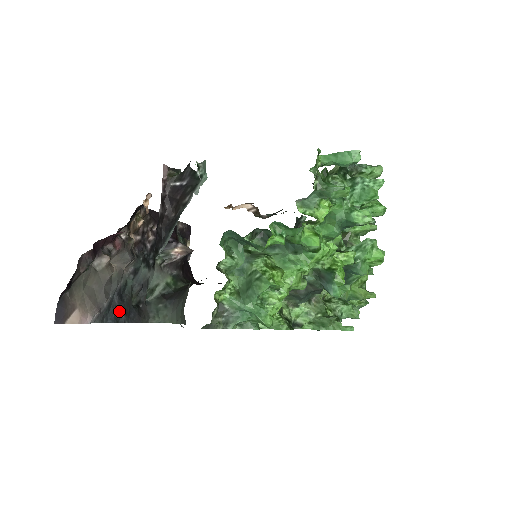
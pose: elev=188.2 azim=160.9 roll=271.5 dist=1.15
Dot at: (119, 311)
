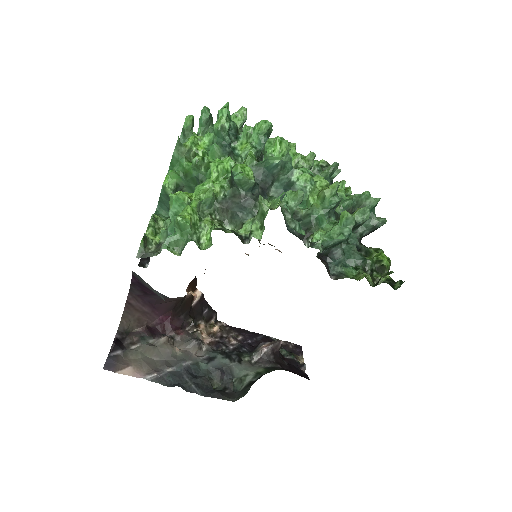
Dot at: (189, 383)
